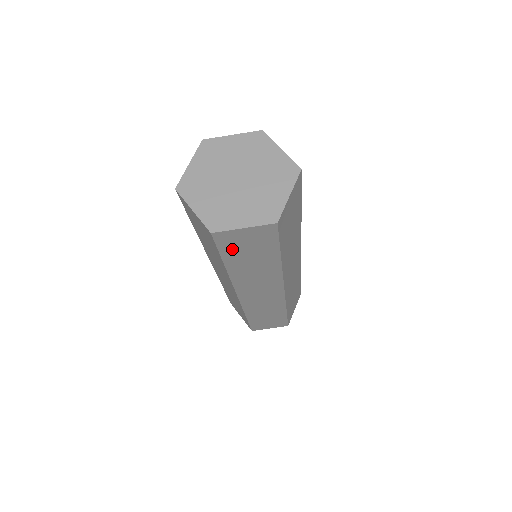
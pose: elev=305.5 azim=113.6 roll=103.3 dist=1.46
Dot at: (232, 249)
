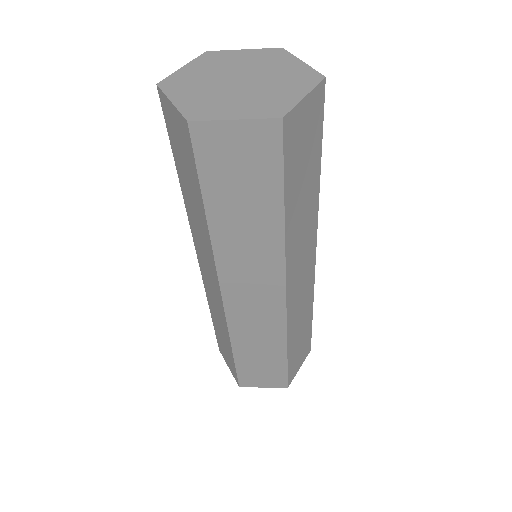
Dot at: (293, 161)
